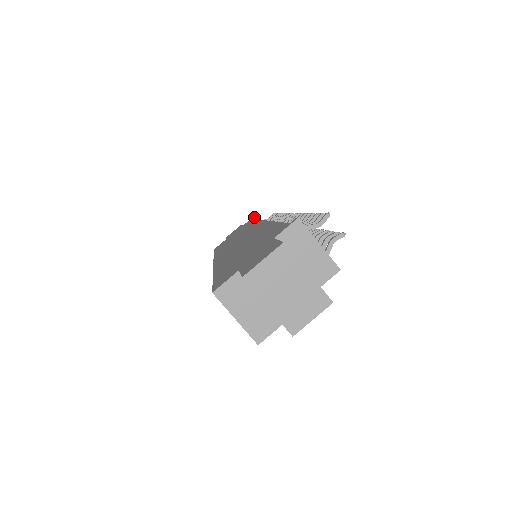
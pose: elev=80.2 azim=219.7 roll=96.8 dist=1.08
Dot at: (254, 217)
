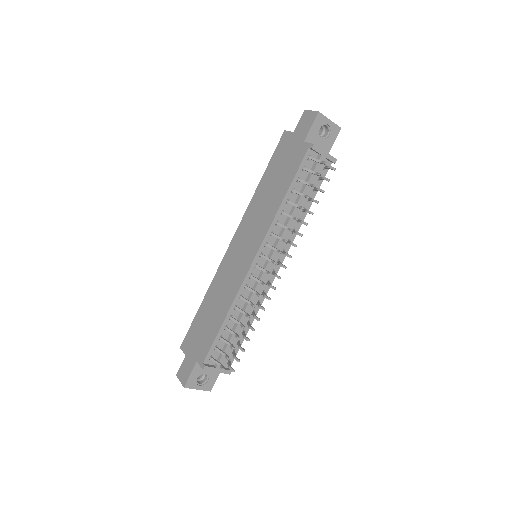
Dot at: (311, 148)
